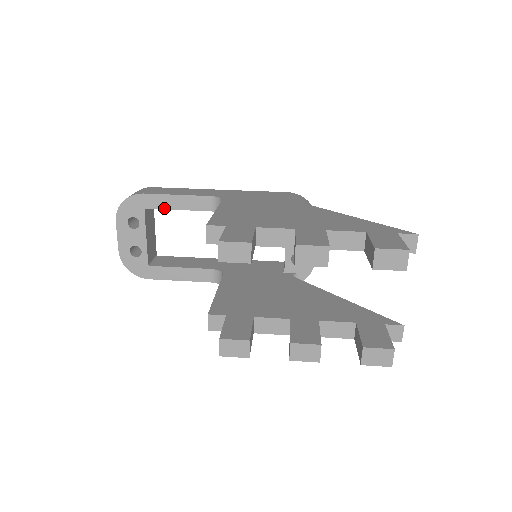
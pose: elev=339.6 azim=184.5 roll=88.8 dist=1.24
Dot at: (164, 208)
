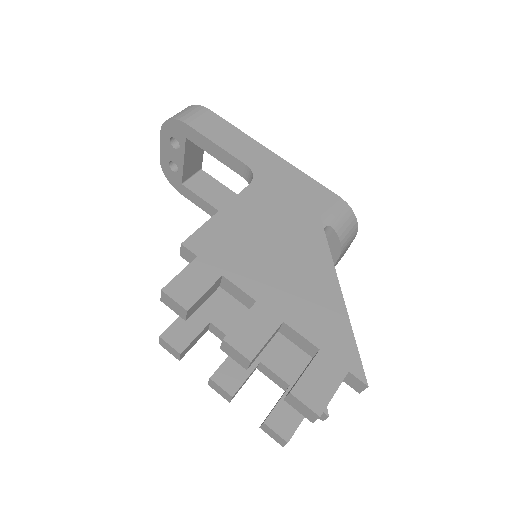
Dot at: (203, 148)
